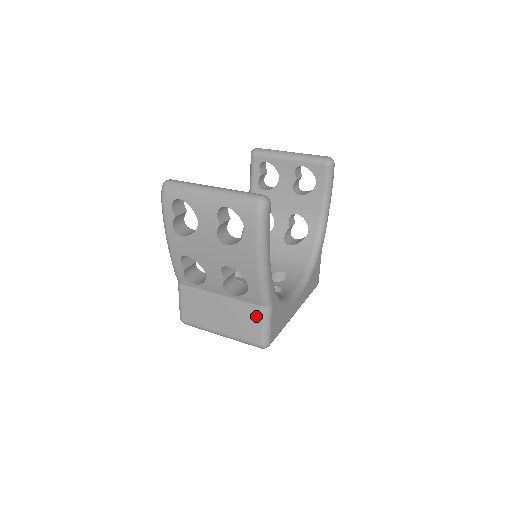
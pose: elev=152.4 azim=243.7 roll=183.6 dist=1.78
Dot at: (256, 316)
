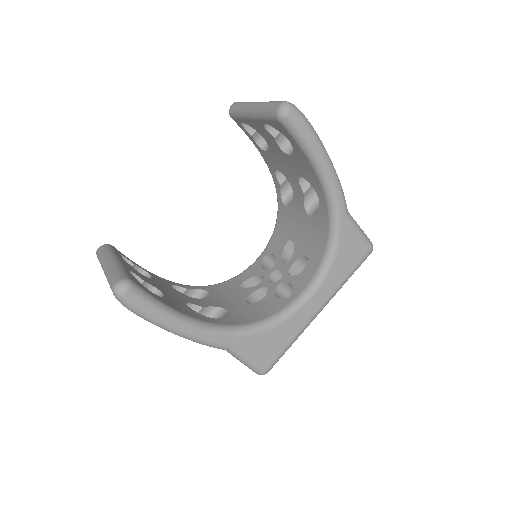
Dot at: occluded
